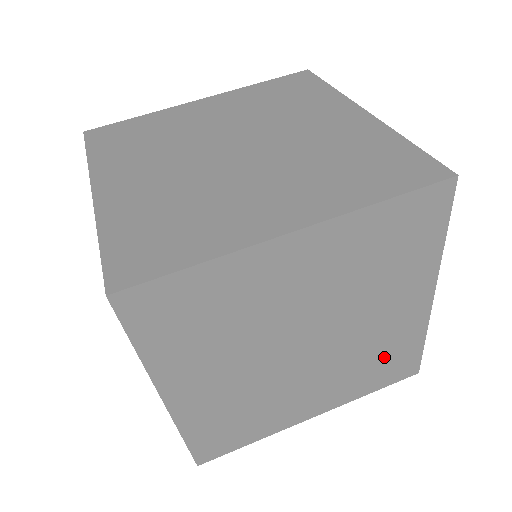
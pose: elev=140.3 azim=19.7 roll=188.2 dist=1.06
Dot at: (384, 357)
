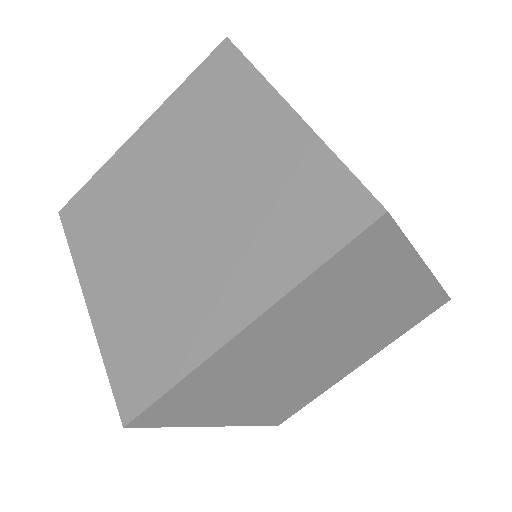
Dot at: (403, 314)
